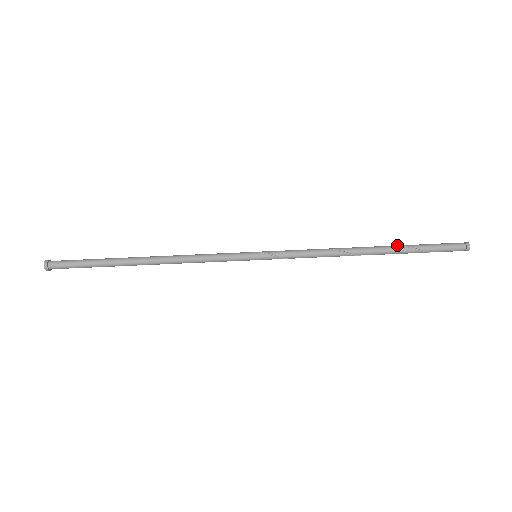
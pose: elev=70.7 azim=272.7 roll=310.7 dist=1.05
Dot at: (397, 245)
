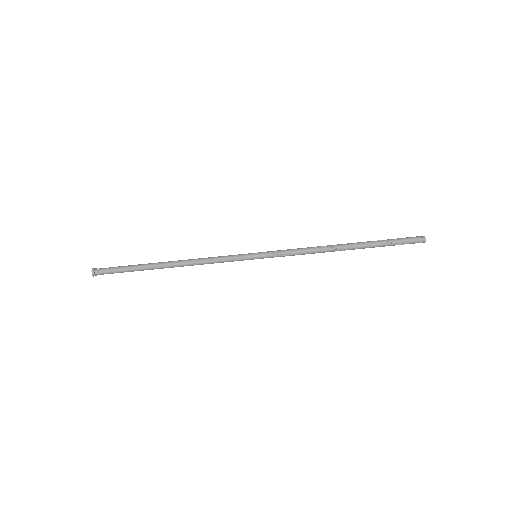
Dot at: (367, 243)
